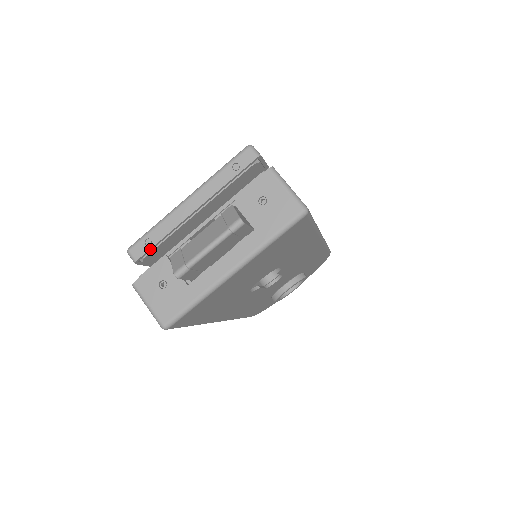
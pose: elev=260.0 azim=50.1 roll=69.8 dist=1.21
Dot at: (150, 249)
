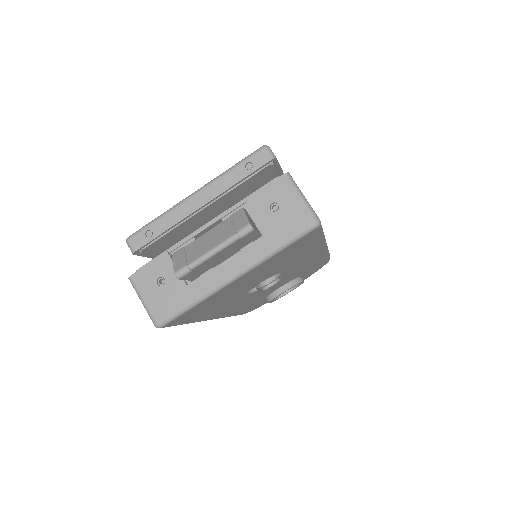
Dot at: (150, 241)
